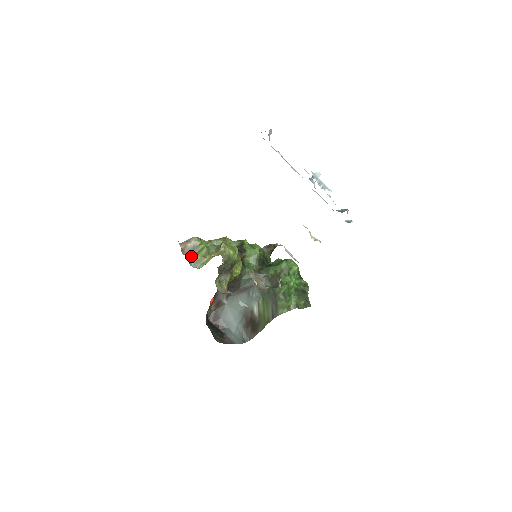
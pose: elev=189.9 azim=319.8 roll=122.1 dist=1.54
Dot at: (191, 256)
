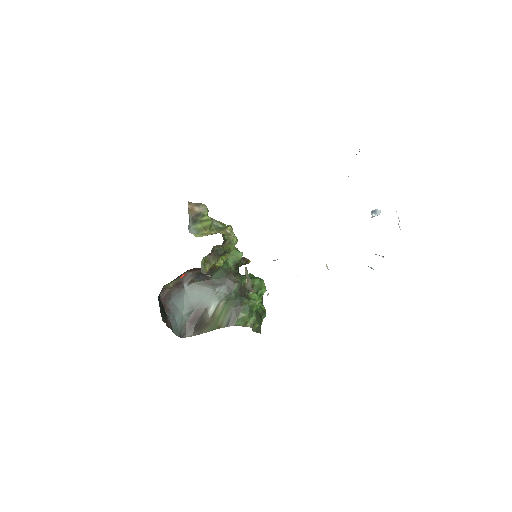
Dot at: (193, 220)
